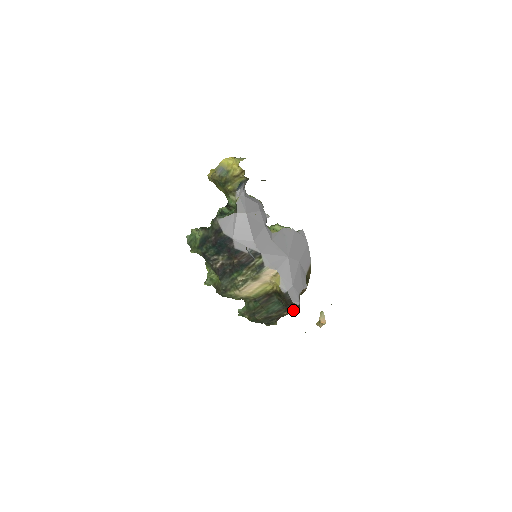
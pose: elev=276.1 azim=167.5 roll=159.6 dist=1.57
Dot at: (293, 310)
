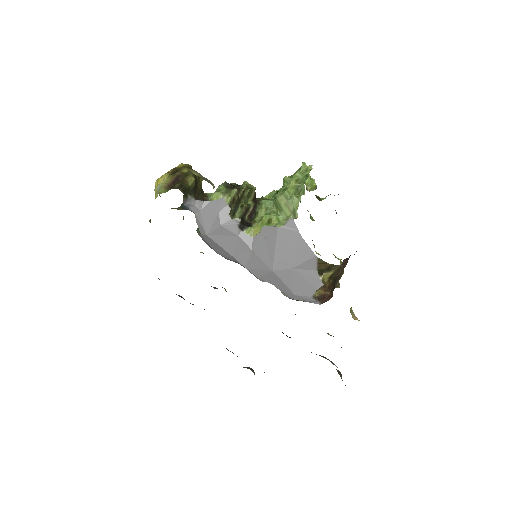
Dot at: occluded
